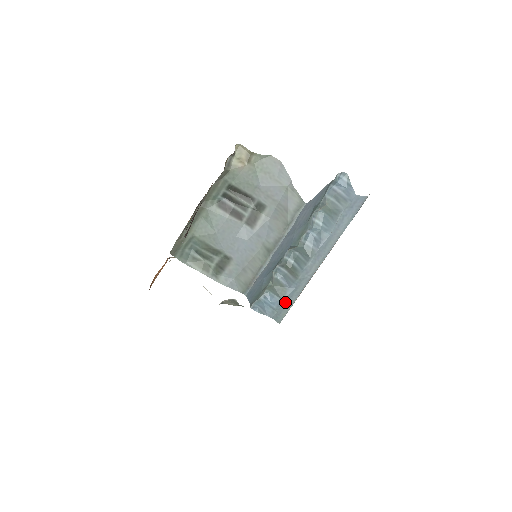
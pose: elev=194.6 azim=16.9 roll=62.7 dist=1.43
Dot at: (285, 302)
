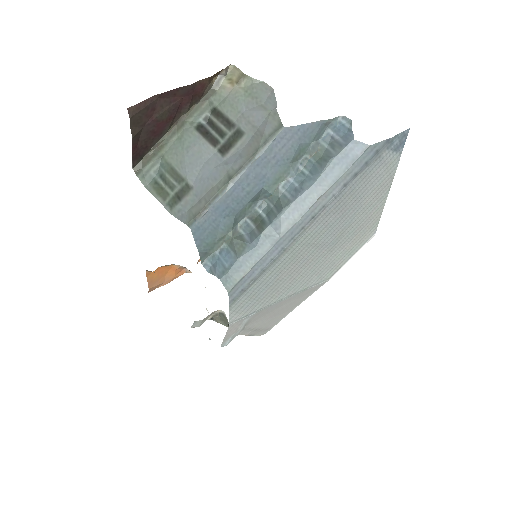
Dot at: (241, 262)
